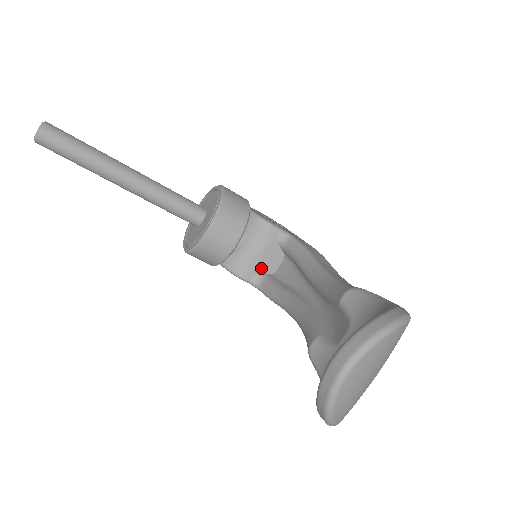
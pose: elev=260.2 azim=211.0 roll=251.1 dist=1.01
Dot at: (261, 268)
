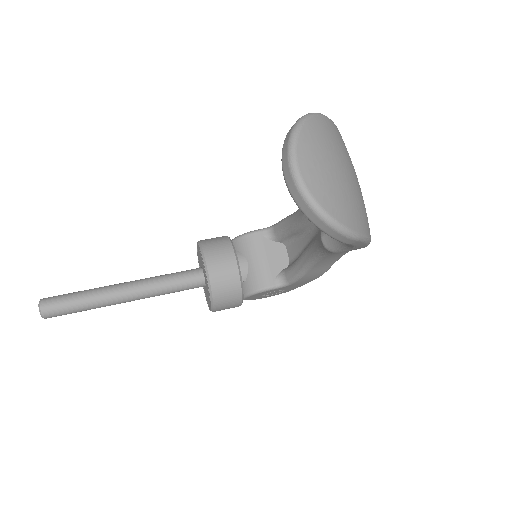
Dot at: (275, 268)
